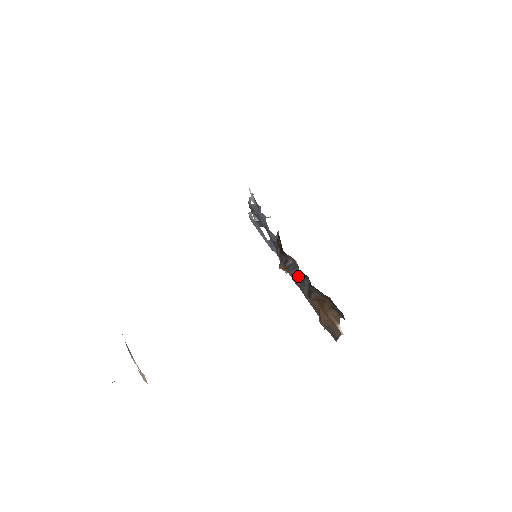
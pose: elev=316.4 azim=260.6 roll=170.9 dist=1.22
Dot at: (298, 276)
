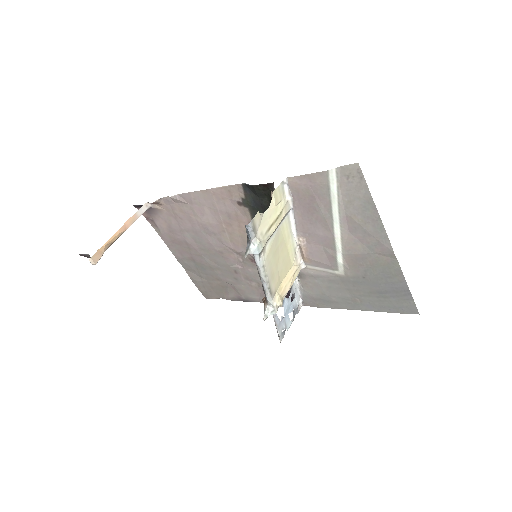
Dot at: occluded
